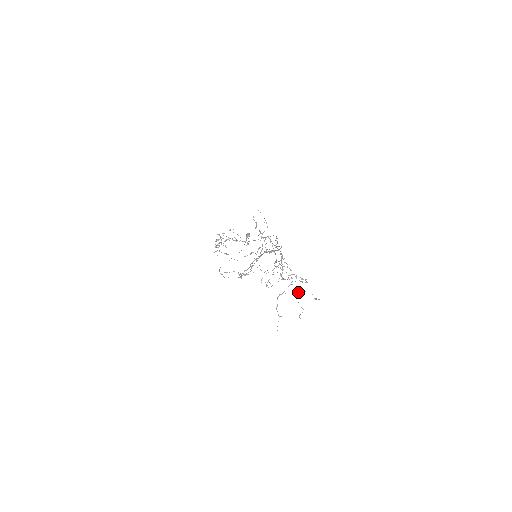
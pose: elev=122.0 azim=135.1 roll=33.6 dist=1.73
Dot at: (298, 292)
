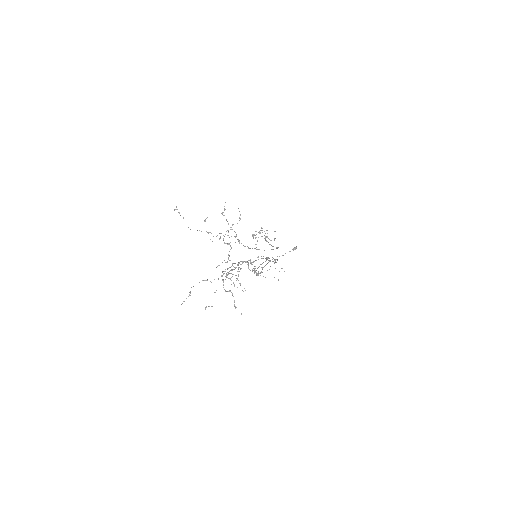
Dot at: occluded
